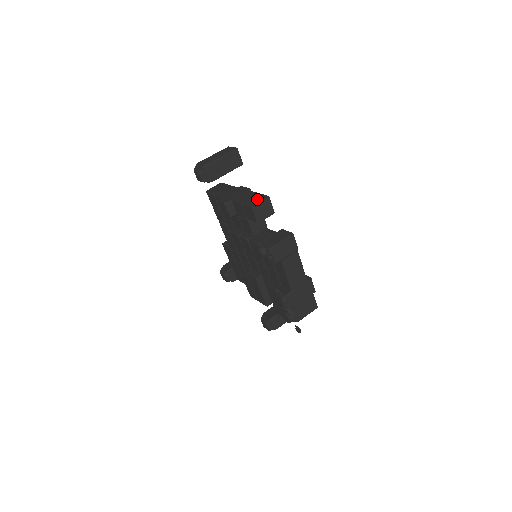
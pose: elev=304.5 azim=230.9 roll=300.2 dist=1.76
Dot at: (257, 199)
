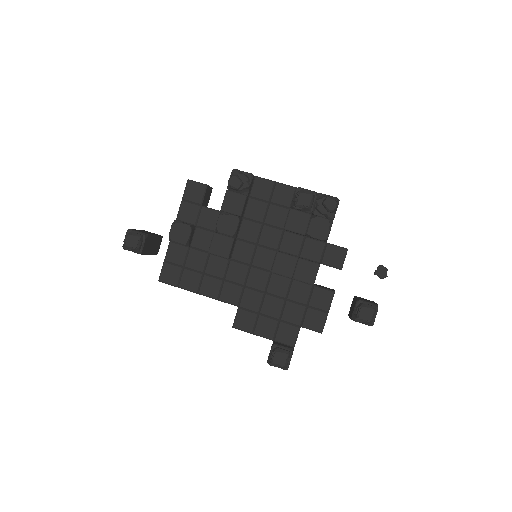
Dot at: occluded
